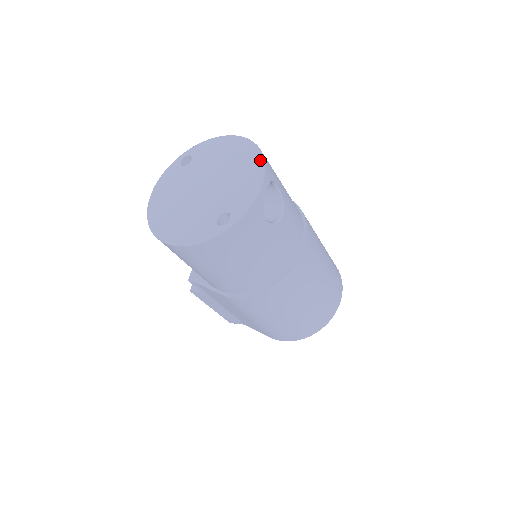
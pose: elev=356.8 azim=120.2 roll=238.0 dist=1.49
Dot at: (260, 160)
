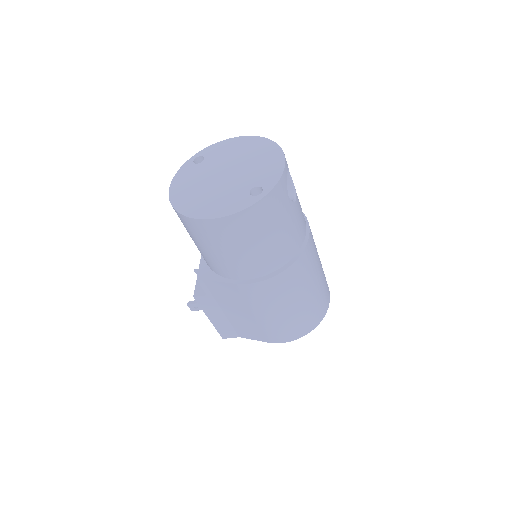
Dot at: (276, 147)
